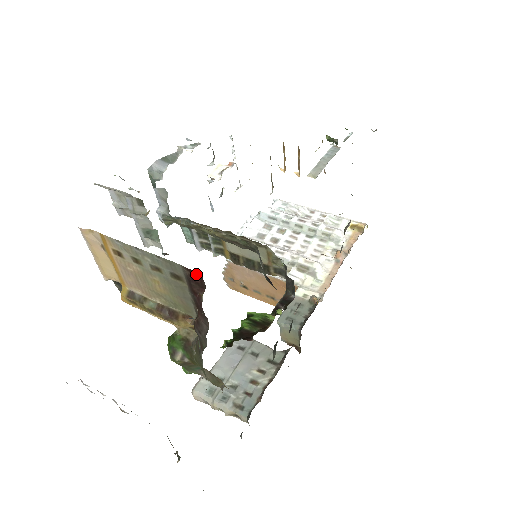
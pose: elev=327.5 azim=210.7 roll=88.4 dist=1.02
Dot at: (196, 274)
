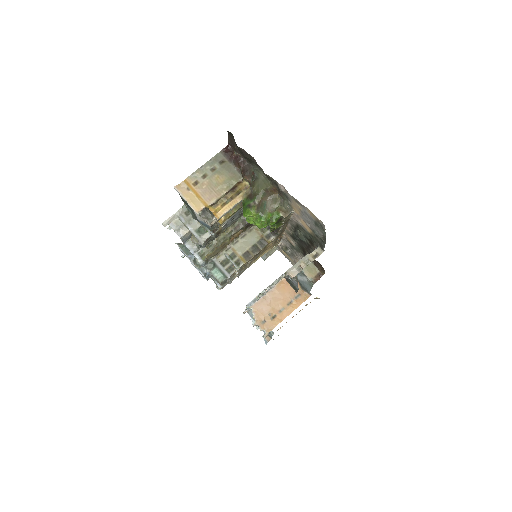
Dot at: (226, 149)
